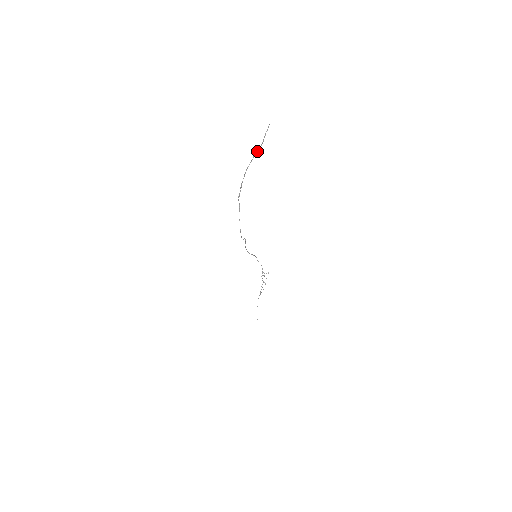
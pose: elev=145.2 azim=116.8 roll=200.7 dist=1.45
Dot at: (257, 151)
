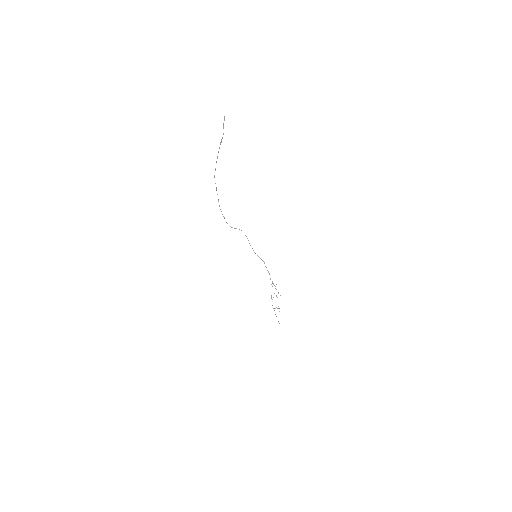
Dot at: occluded
